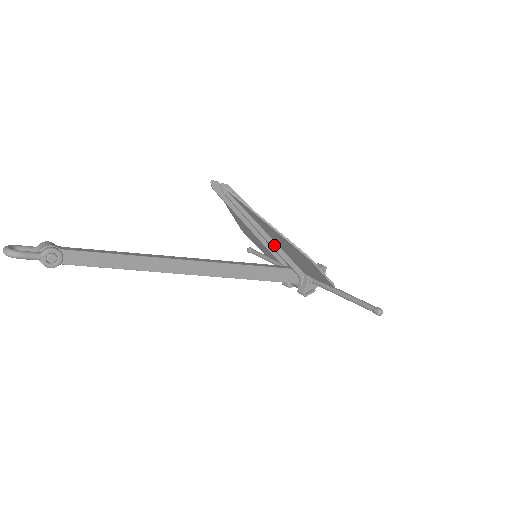
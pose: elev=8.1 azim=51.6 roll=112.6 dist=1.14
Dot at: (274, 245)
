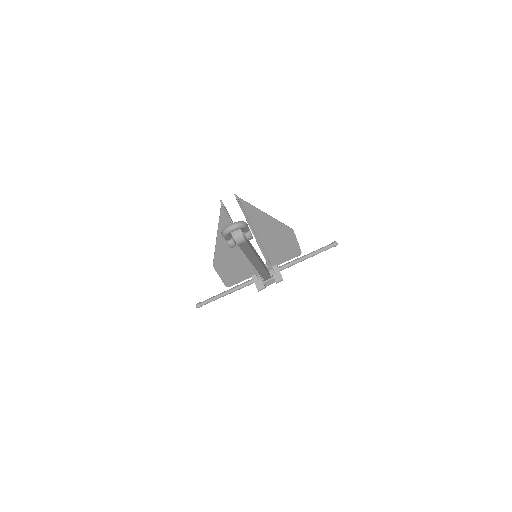
Dot at: (260, 243)
